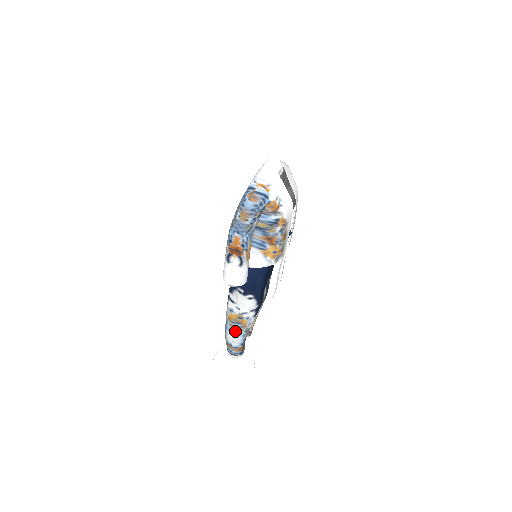
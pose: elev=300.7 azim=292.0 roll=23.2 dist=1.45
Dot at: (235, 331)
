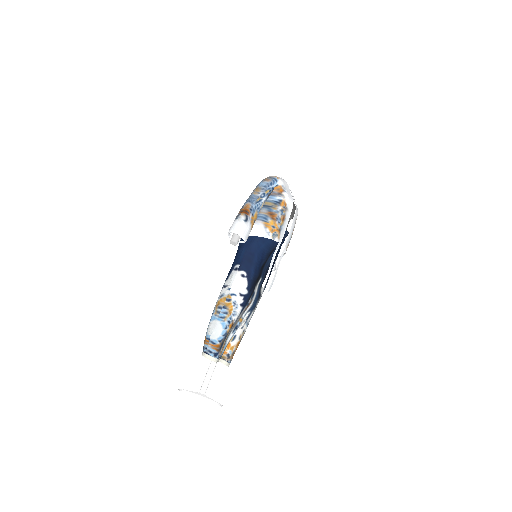
Dot at: (219, 318)
